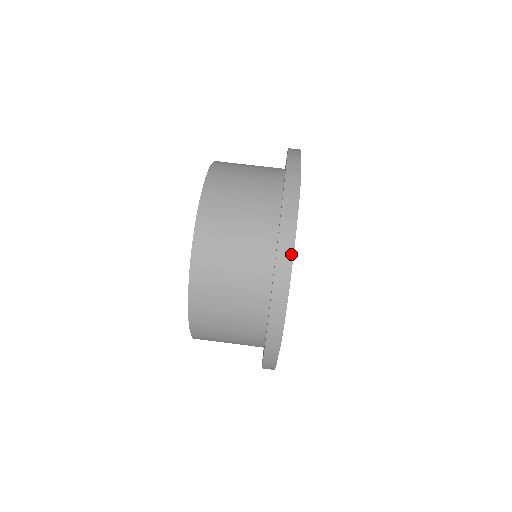
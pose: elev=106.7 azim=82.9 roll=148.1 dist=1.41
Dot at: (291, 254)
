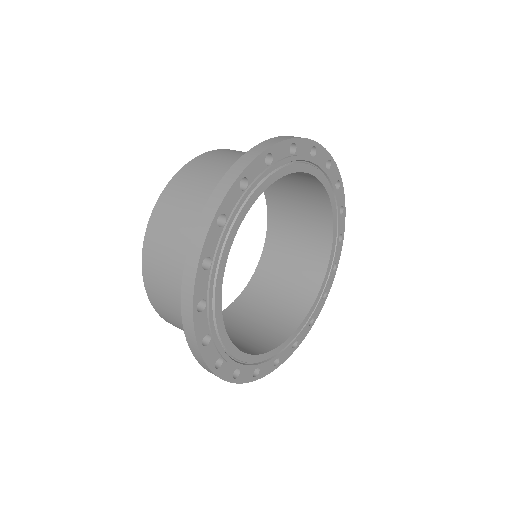
Dot at: (224, 196)
